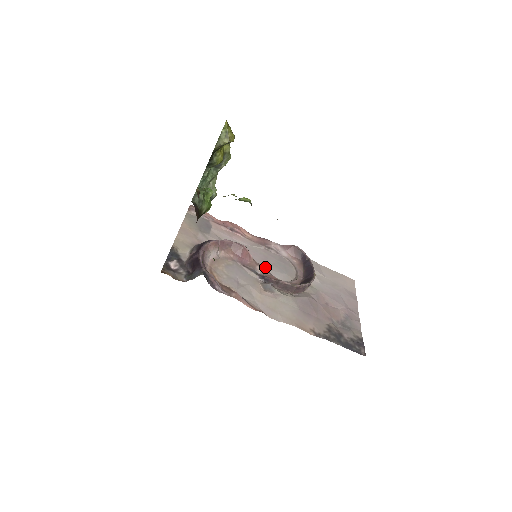
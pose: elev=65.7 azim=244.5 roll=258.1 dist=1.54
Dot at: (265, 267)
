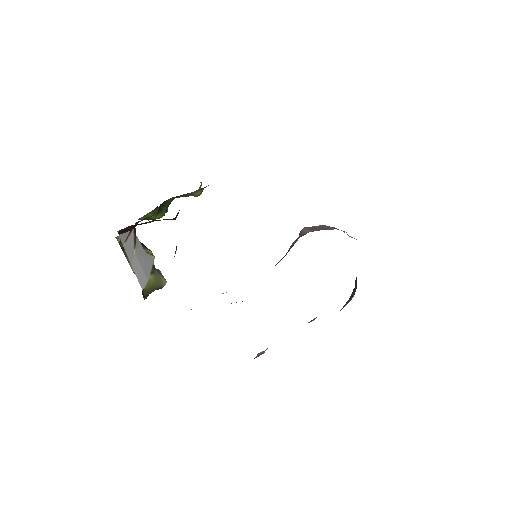
Dot at: occluded
